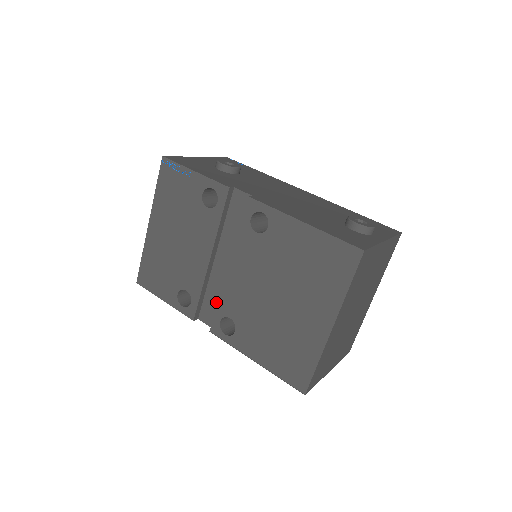
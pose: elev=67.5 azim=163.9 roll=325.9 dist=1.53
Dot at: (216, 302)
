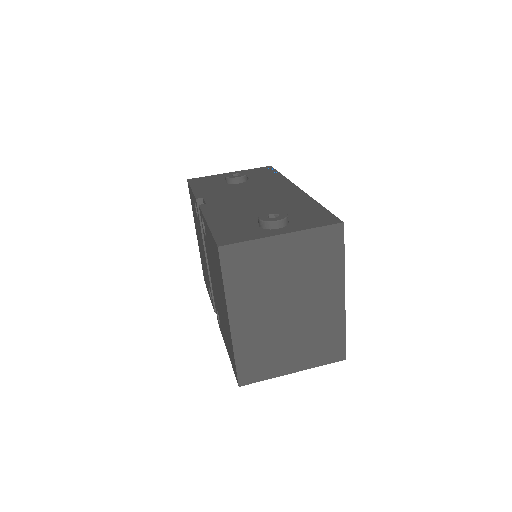
Dot at: occluded
